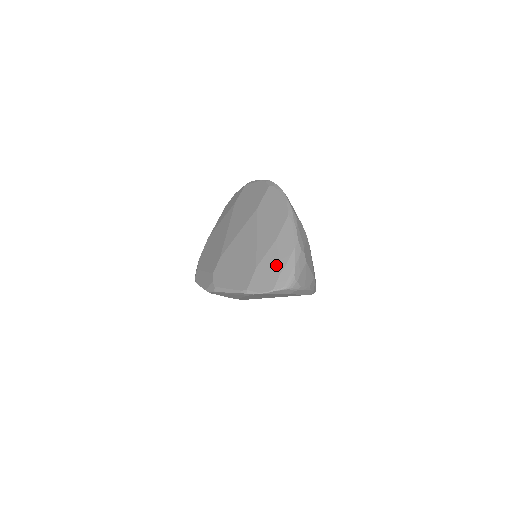
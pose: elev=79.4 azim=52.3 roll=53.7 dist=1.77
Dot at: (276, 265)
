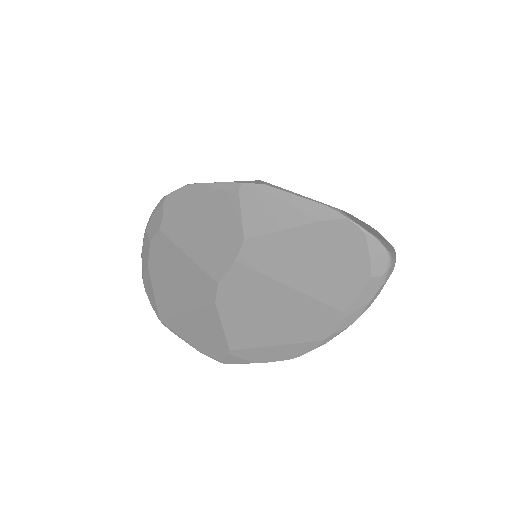
Dot at: (376, 233)
